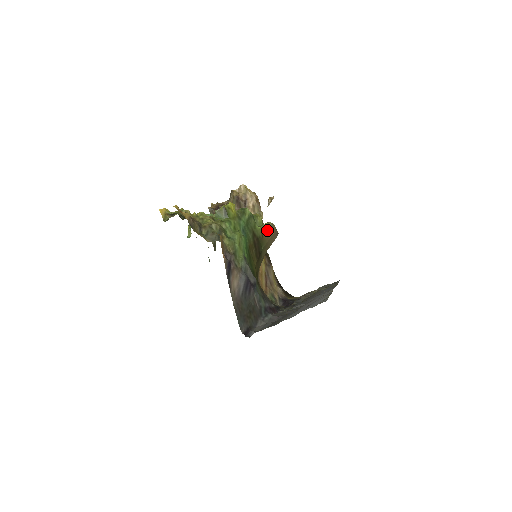
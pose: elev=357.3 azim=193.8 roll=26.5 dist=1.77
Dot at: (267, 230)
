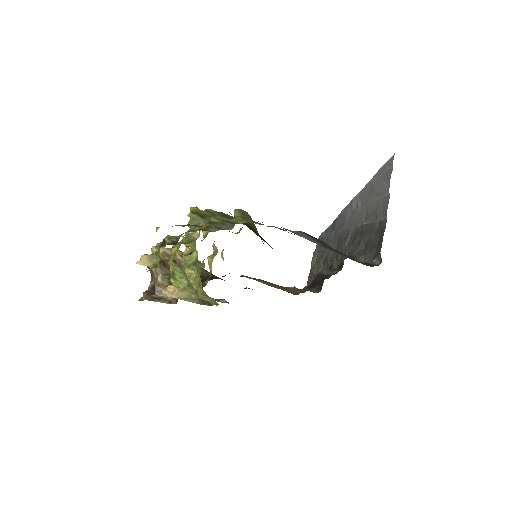
Dot at: (243, 215)
